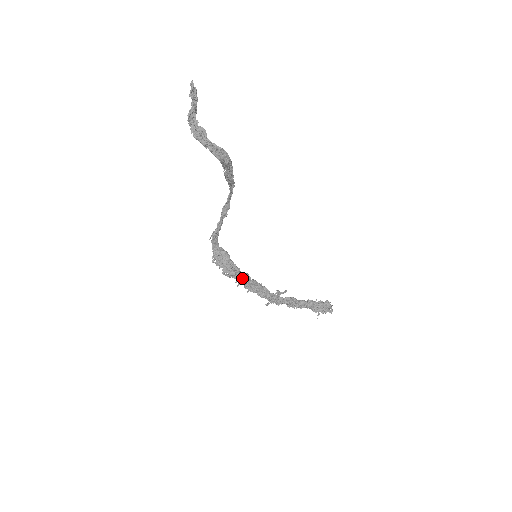
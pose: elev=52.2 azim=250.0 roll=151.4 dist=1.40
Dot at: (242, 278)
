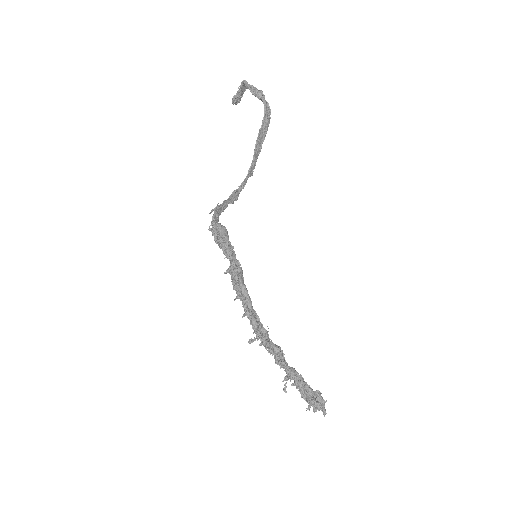
Dot at: (237, 268)
